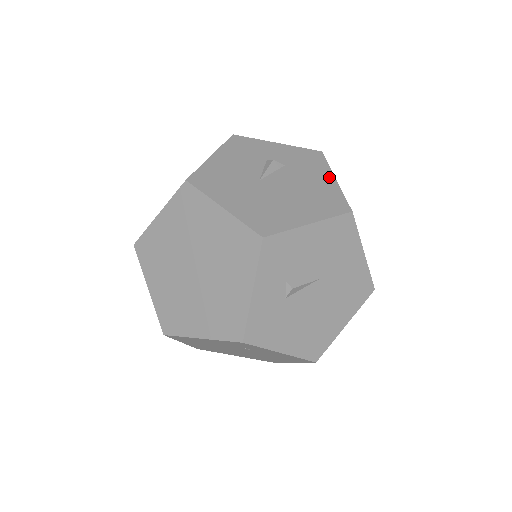
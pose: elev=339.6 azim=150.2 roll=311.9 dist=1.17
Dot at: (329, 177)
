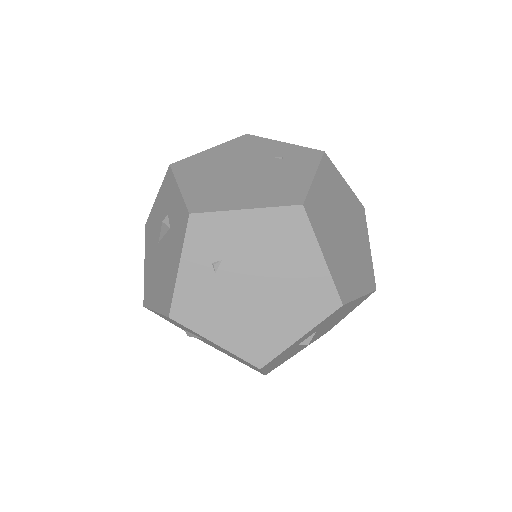
Dot at: (177, 261)
